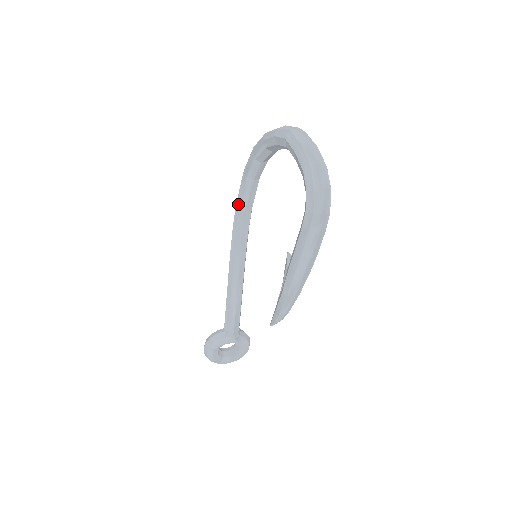
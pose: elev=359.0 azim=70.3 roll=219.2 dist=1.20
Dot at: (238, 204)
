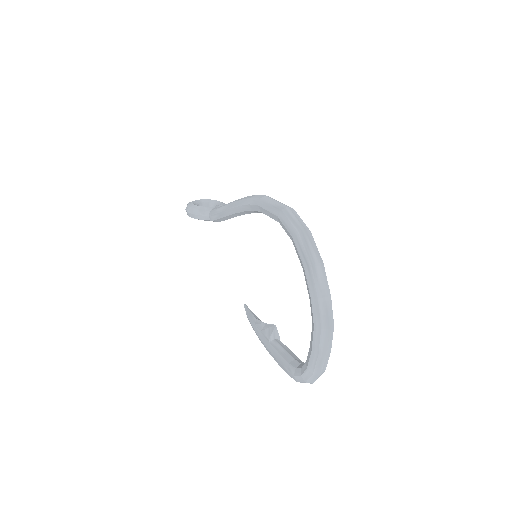
Dot at: (261, 209)
